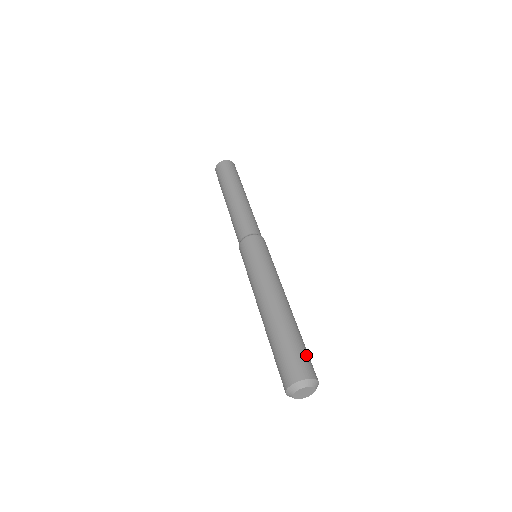
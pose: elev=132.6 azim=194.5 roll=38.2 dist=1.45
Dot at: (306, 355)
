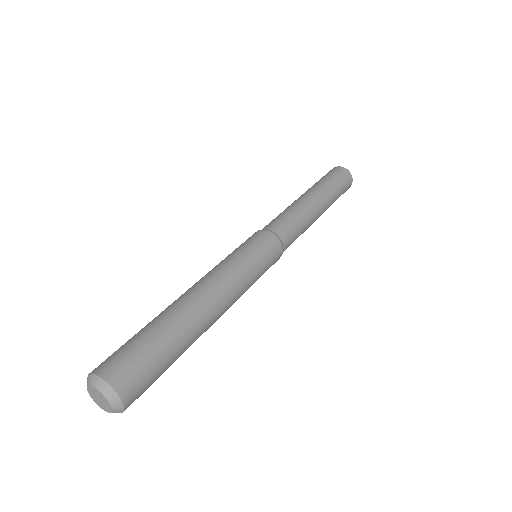
Dot at: (150, 369)
